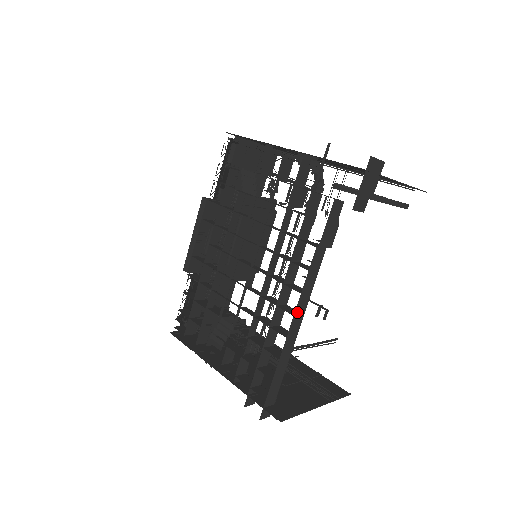
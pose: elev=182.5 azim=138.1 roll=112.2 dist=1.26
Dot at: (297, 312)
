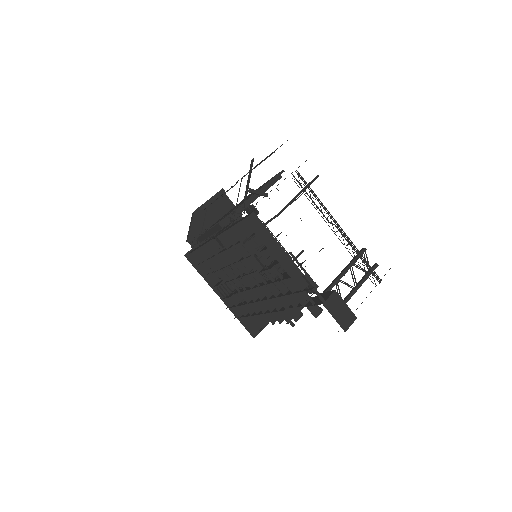
Dot at: occluded
